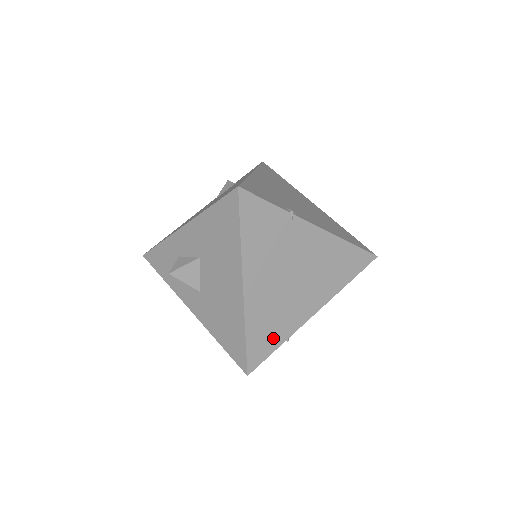
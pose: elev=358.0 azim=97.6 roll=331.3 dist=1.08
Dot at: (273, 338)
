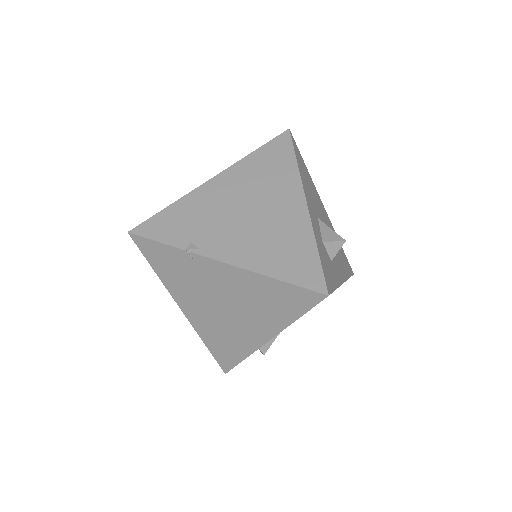
Dot at: (233, 352)
